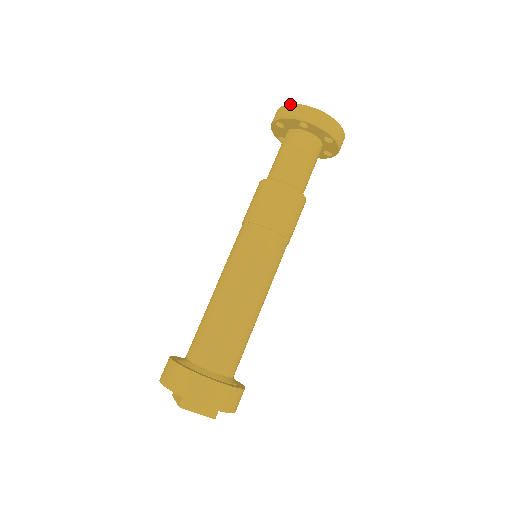
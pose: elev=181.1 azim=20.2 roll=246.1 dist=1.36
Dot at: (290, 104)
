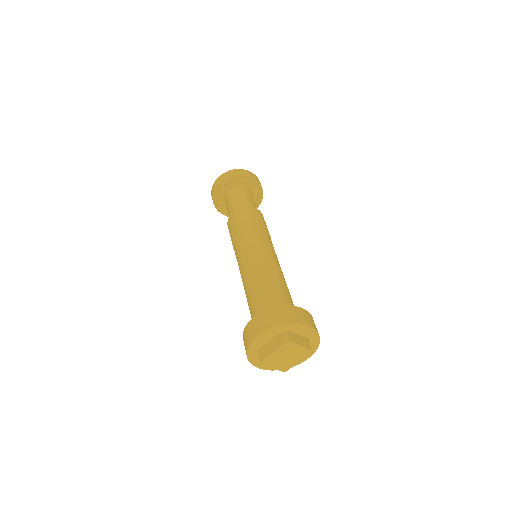
Dot at: (227, 171)
